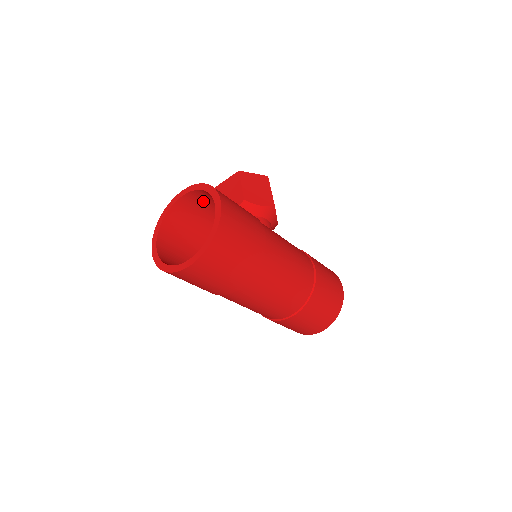
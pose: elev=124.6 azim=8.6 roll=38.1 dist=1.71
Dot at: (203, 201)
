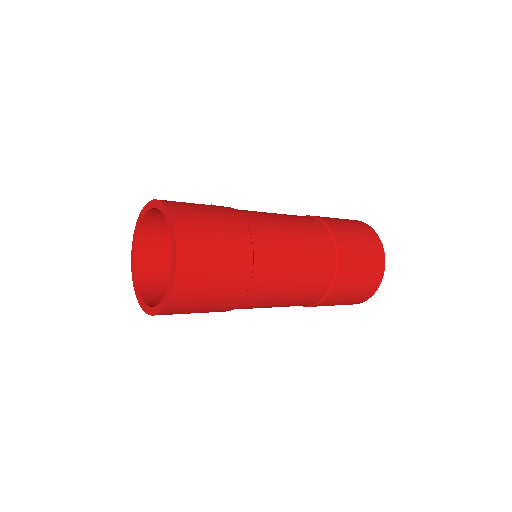
Dot at: (158, 238)
